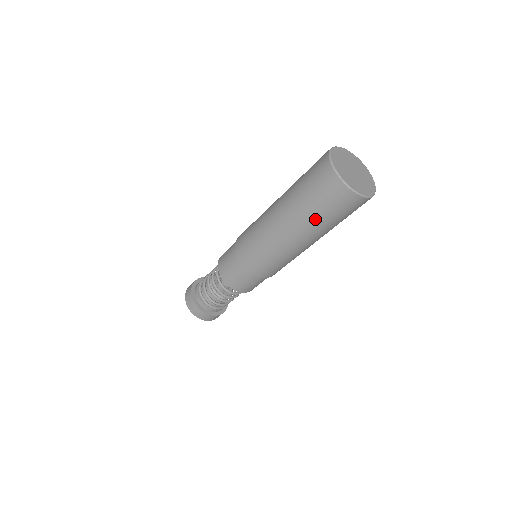
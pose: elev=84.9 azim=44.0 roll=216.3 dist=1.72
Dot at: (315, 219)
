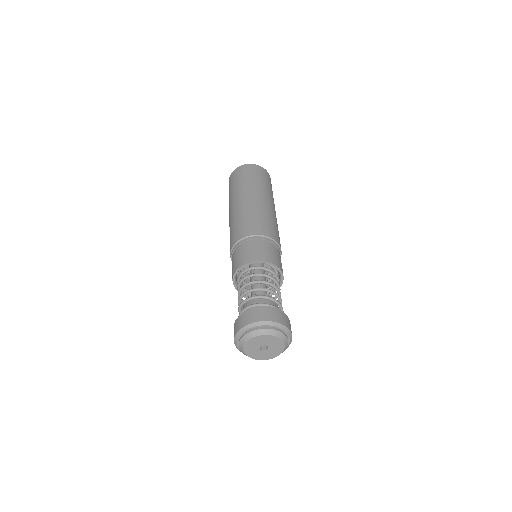
Dot at: (257, 183)
